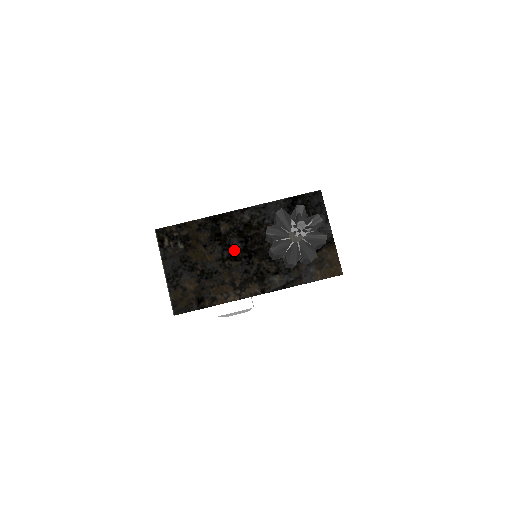
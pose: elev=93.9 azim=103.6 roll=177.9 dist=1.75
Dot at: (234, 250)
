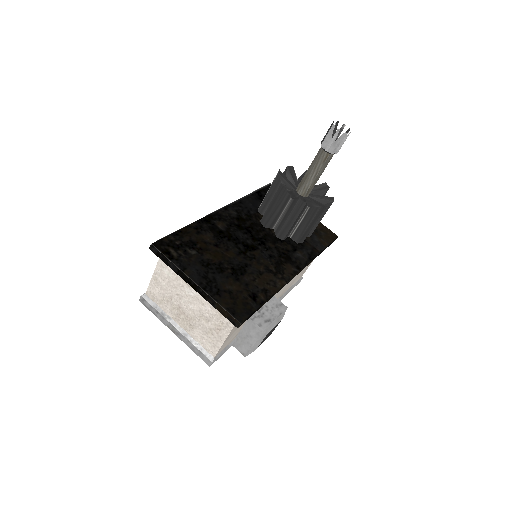
Dot at: (245, 241)
